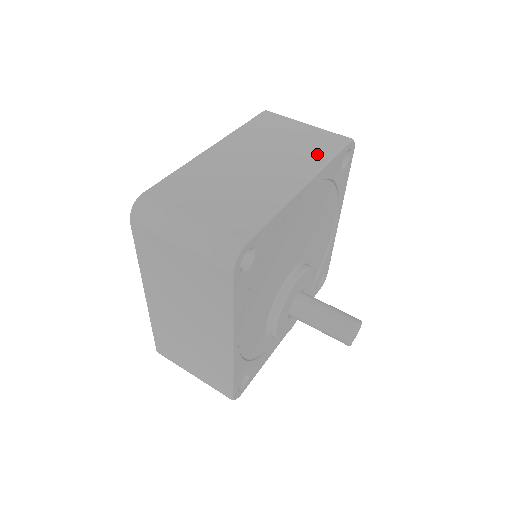
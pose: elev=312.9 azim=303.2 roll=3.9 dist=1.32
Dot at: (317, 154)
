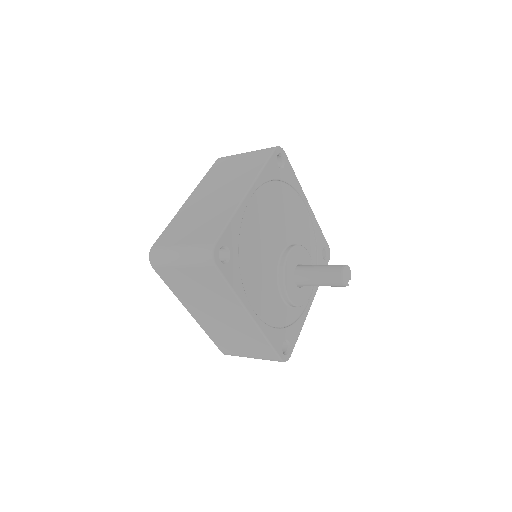
Dot at: (253, 169)
